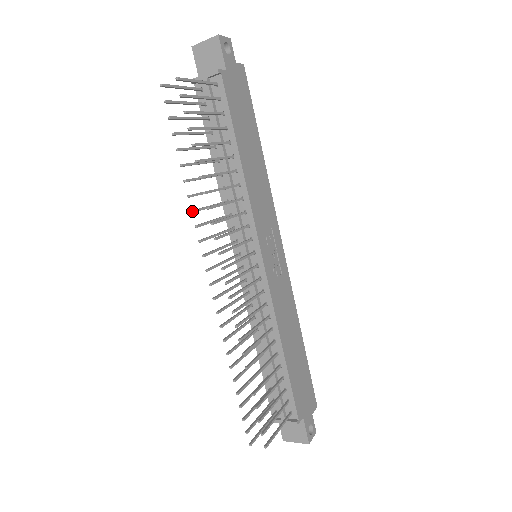
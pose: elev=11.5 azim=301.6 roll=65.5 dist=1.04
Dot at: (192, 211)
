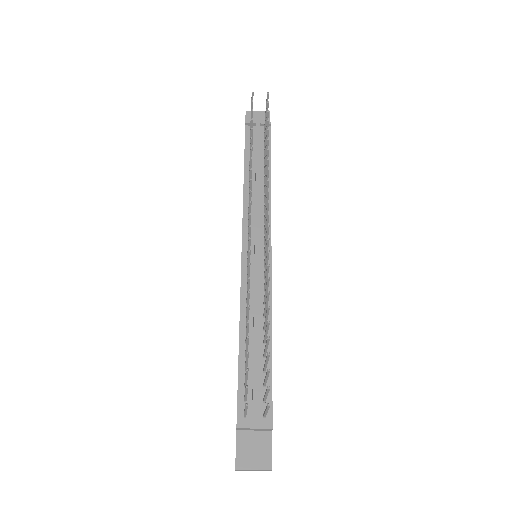
Dot at: occluded
